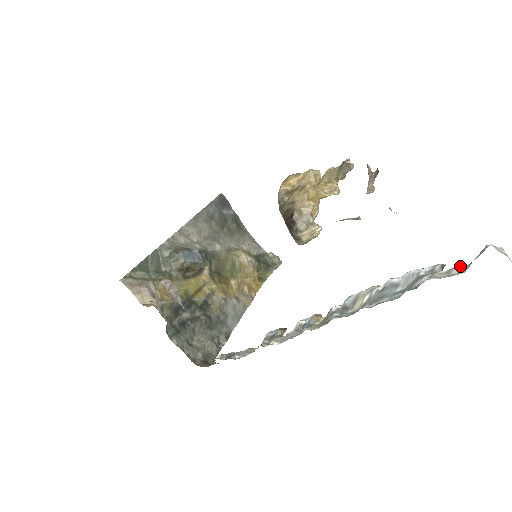
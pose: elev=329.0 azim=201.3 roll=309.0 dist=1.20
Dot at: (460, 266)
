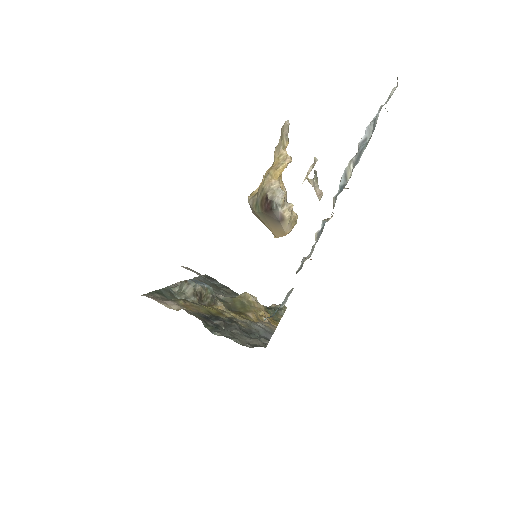
Dot at: (393, 88)
